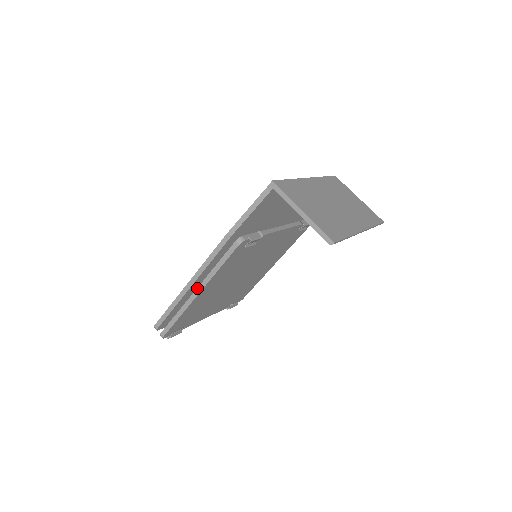
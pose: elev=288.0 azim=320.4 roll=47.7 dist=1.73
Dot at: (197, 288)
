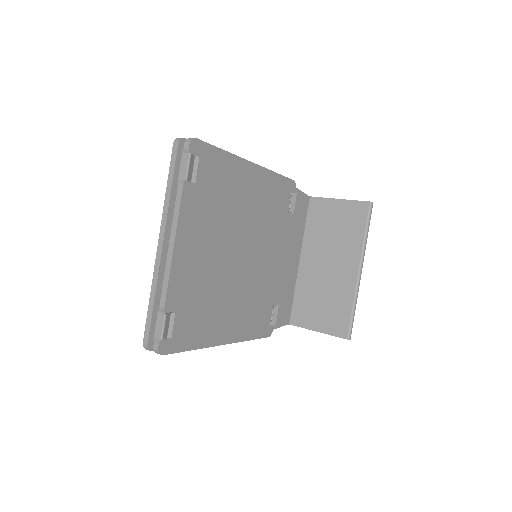
Dot at: occluded
